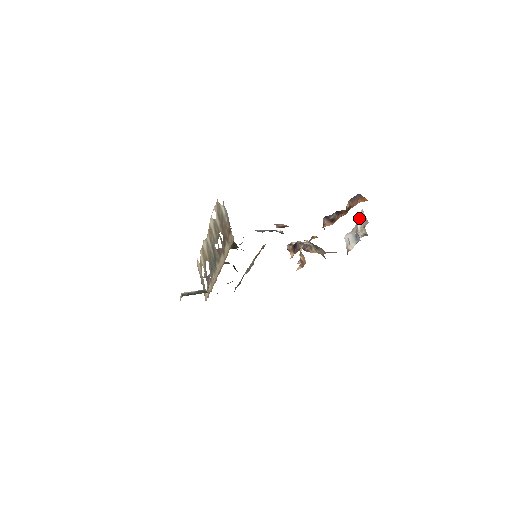
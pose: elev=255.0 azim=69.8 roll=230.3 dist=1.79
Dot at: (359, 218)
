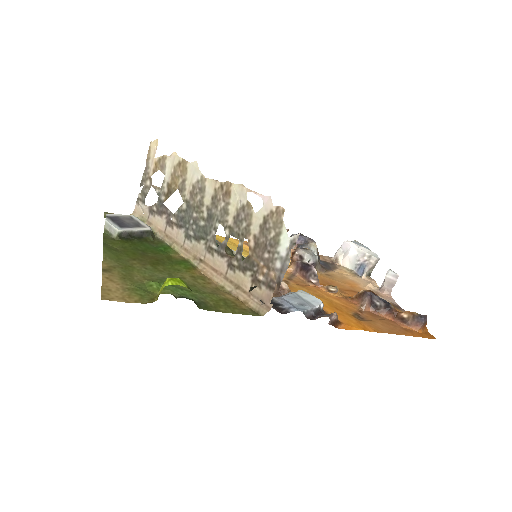
Dot at: (386, 275)
